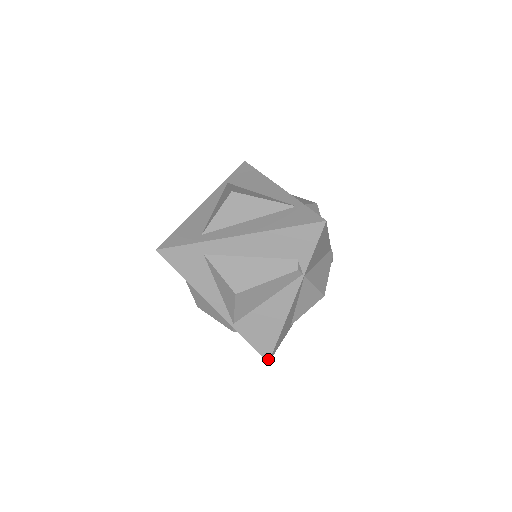
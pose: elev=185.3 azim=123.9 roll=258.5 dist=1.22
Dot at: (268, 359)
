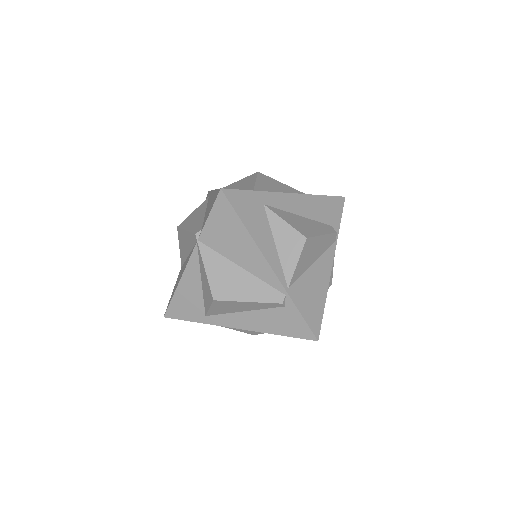
Dot at: (318, 336)
